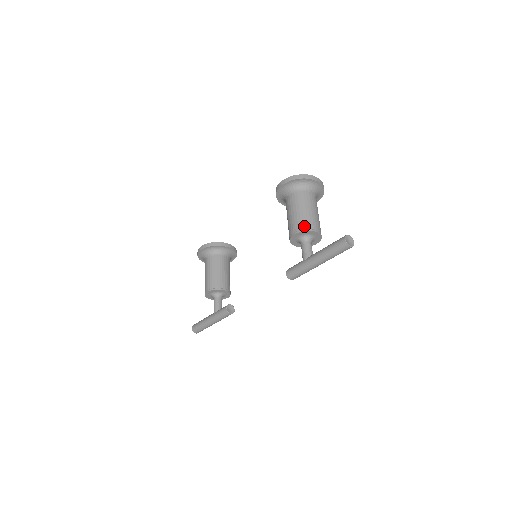
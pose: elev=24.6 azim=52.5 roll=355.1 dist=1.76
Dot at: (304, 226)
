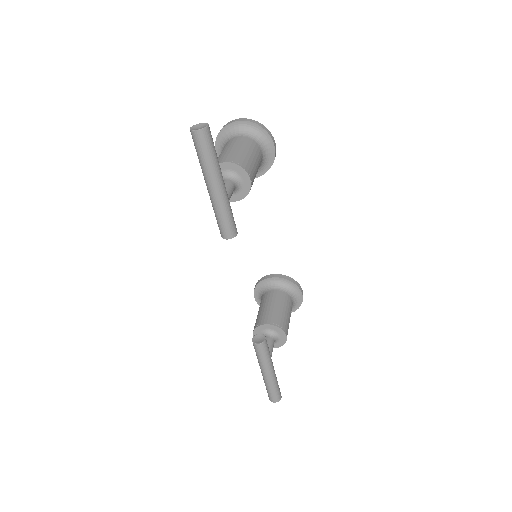
Dot at: occluded
